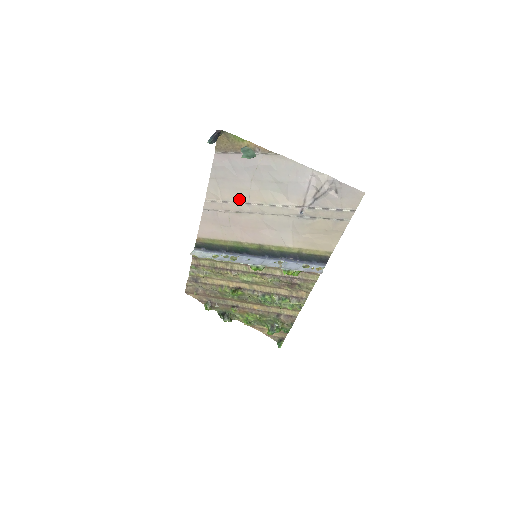
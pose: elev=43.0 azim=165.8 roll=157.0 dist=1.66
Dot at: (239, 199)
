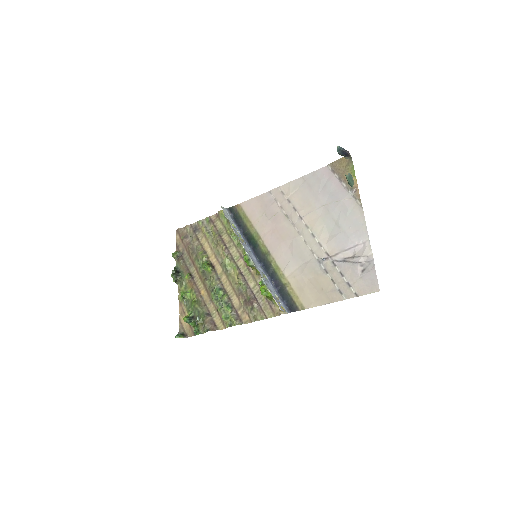
Dot at: (300, 209)
